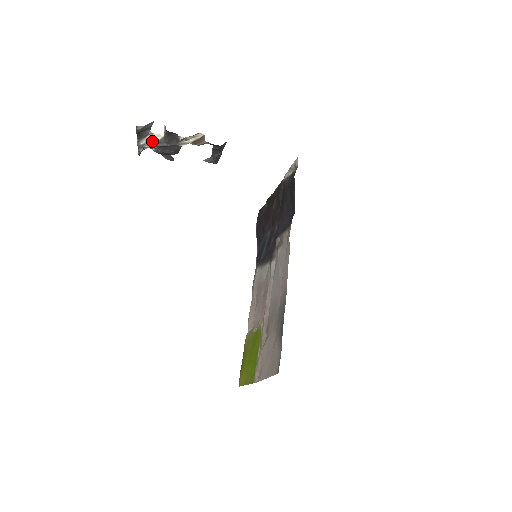
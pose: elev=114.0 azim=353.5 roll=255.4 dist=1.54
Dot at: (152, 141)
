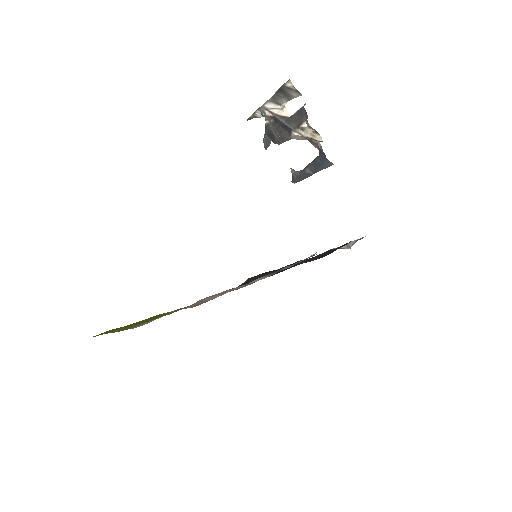
Dot at: (277, 112)
